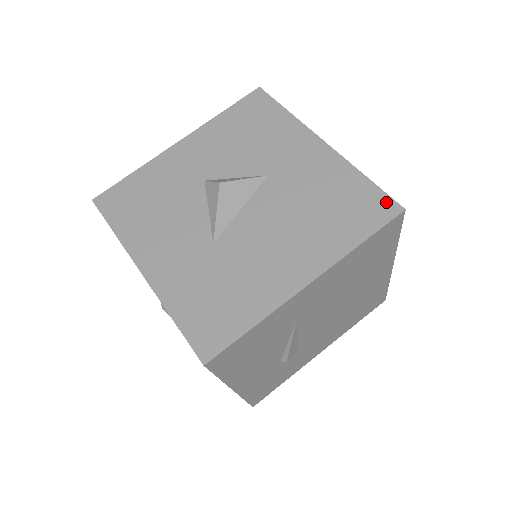
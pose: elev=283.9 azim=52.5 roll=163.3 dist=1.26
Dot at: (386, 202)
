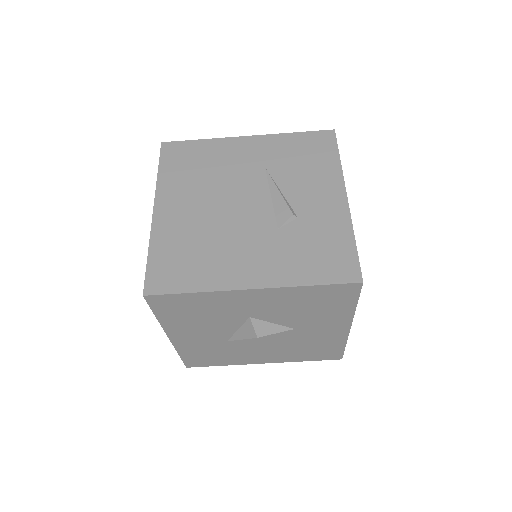
Dot at: (338, 356)
